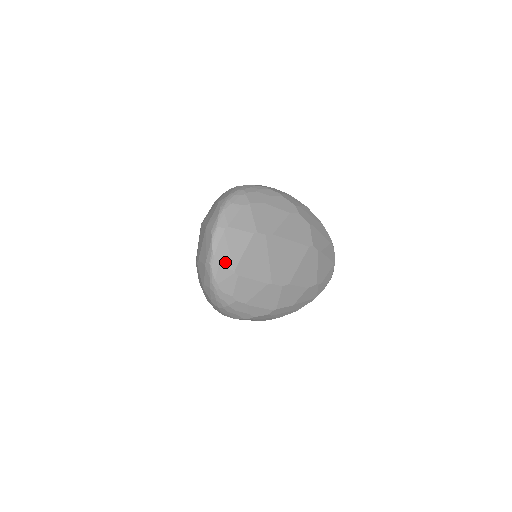
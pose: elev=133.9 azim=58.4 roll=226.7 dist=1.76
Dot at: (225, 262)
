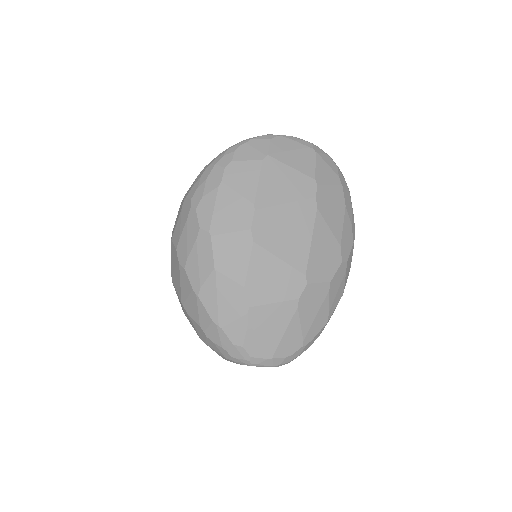
Dot at: (276, 146)
